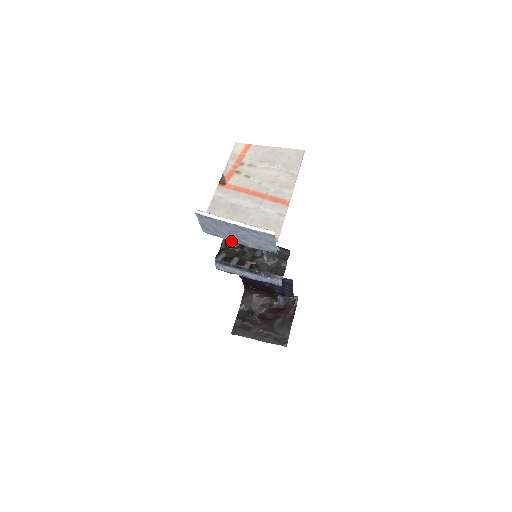
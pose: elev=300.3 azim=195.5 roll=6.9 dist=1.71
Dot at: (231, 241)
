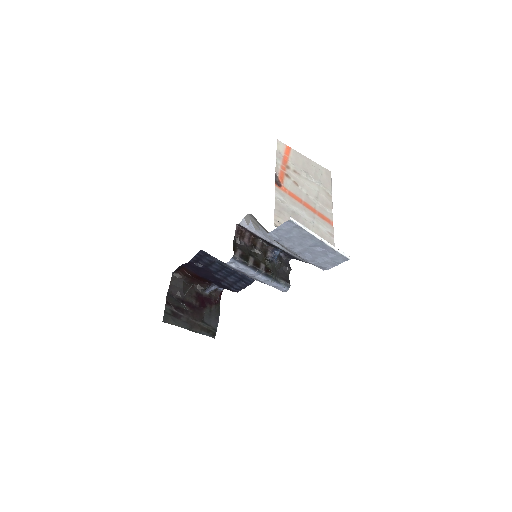
Dot at: (243, 237)
